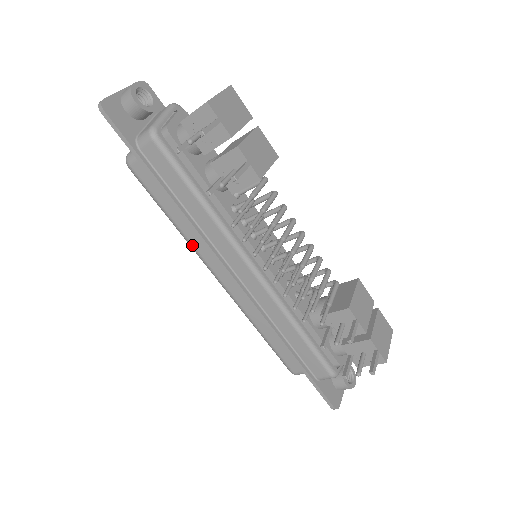
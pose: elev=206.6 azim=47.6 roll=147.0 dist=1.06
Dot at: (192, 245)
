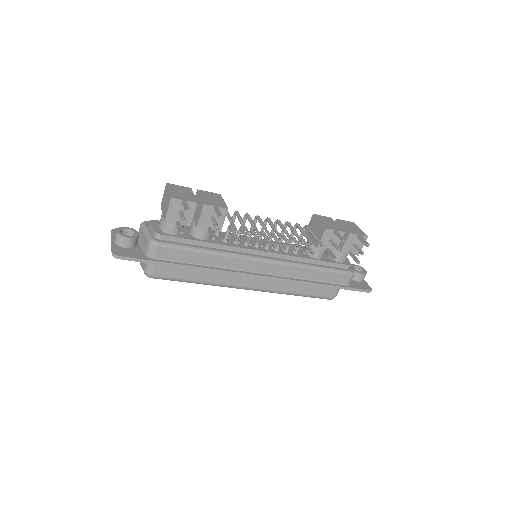
Dot at: (221, 284)
